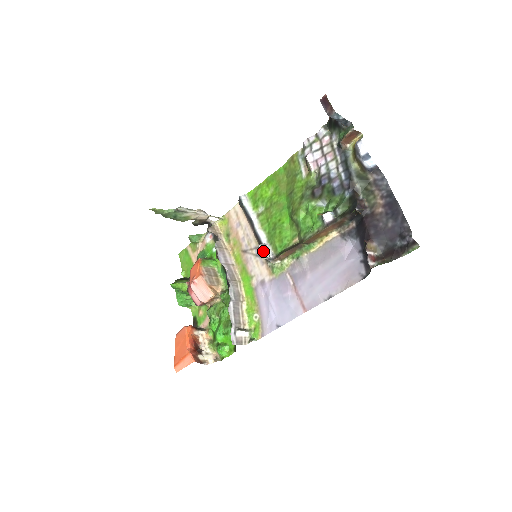
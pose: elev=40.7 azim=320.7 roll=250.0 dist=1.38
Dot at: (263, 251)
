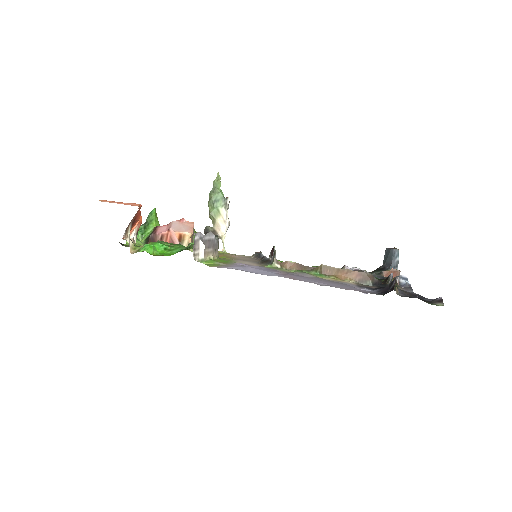
Dot at: occluded
